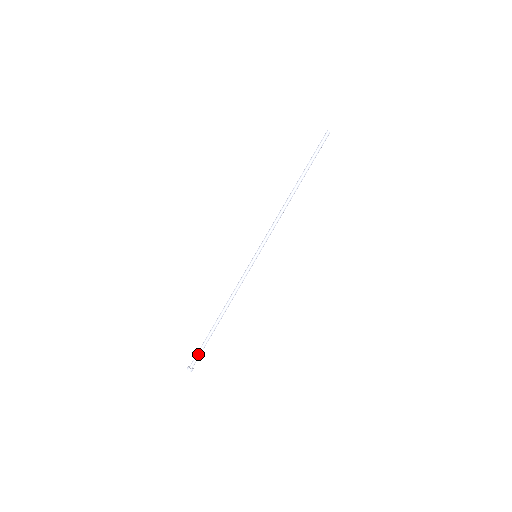
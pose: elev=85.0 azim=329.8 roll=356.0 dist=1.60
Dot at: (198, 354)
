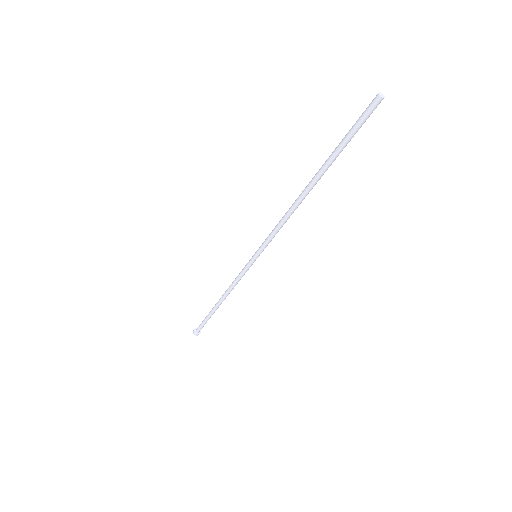
Dot at: (202, 325)
